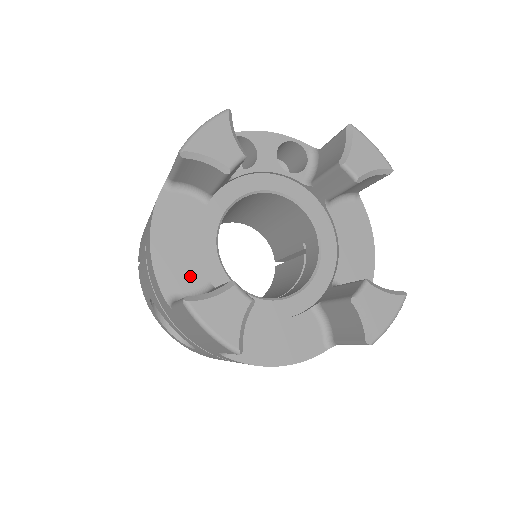
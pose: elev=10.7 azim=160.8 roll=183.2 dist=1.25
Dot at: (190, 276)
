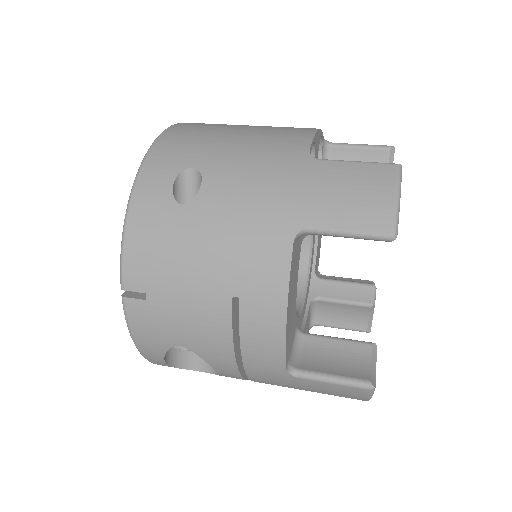
Dot at: (293, 331)
